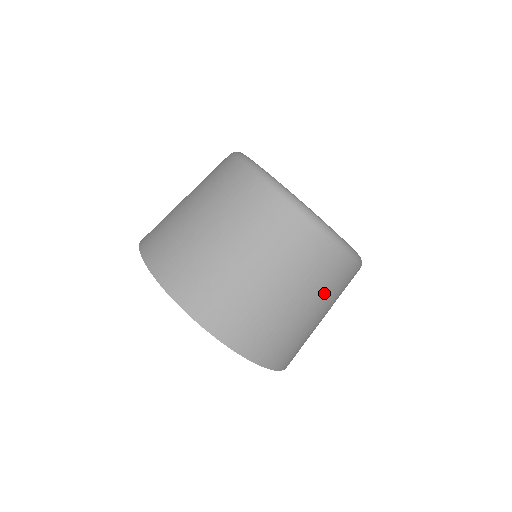
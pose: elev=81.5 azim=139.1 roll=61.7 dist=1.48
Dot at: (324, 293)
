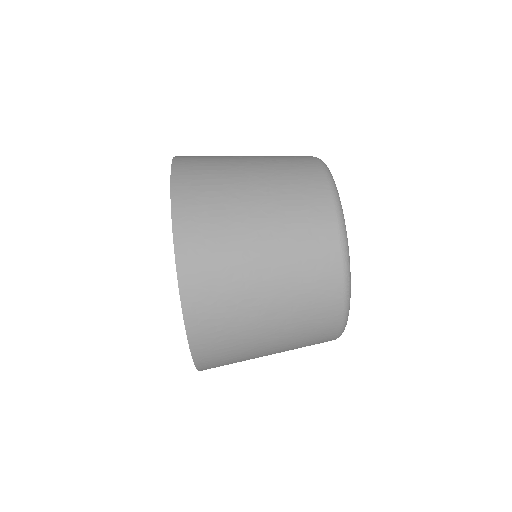
Dot at: occluded
